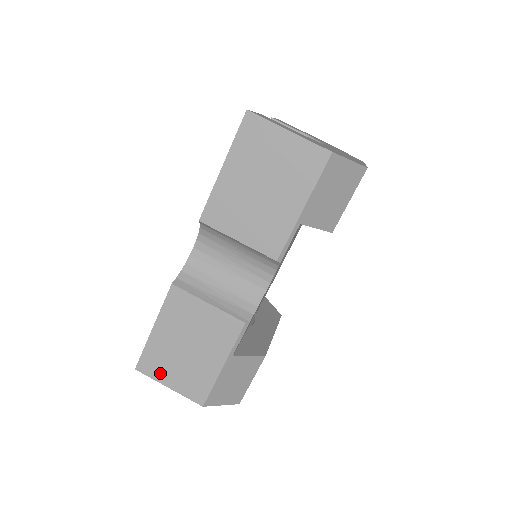
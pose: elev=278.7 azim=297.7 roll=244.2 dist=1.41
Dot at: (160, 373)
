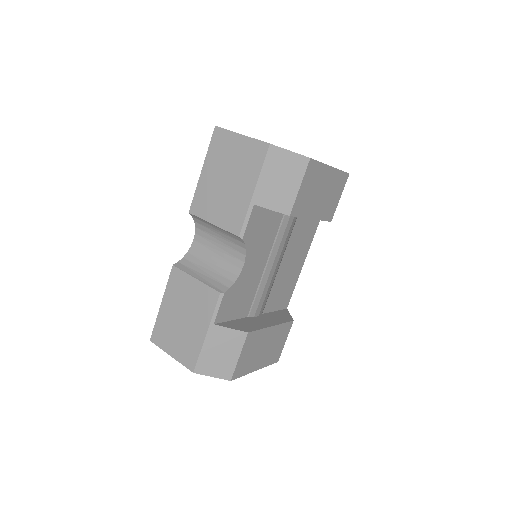
Dot at: (165, 343)
